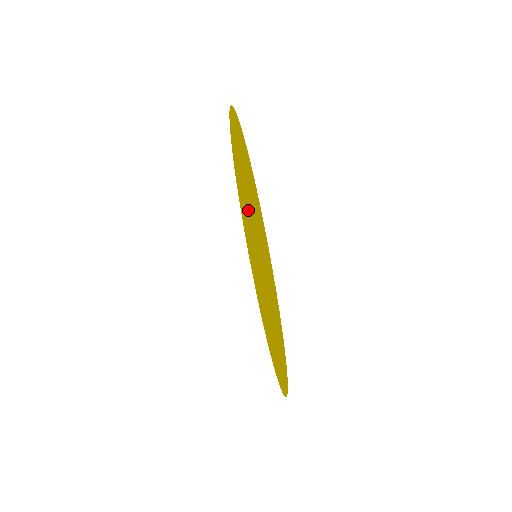
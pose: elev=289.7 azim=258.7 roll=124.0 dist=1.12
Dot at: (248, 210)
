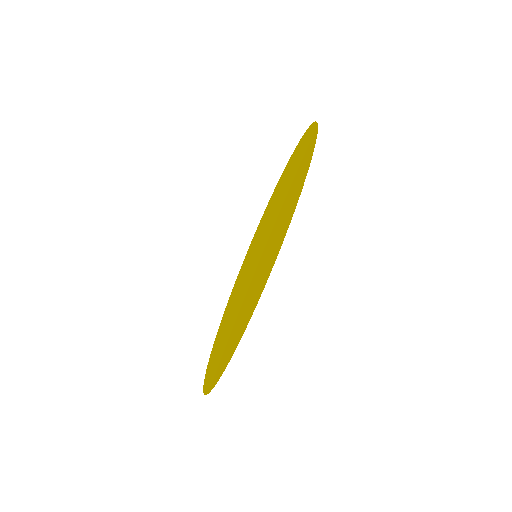
Dot at: (265, 245)
